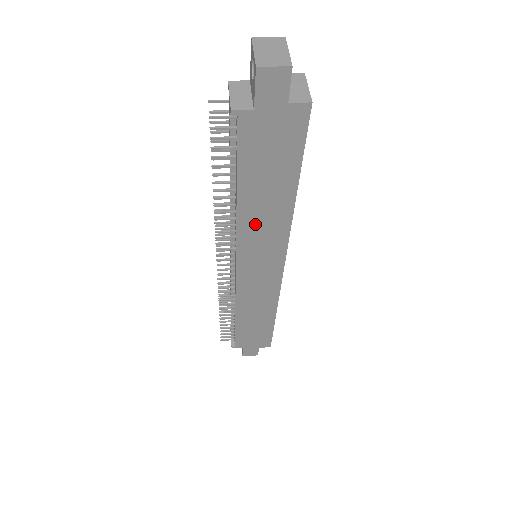
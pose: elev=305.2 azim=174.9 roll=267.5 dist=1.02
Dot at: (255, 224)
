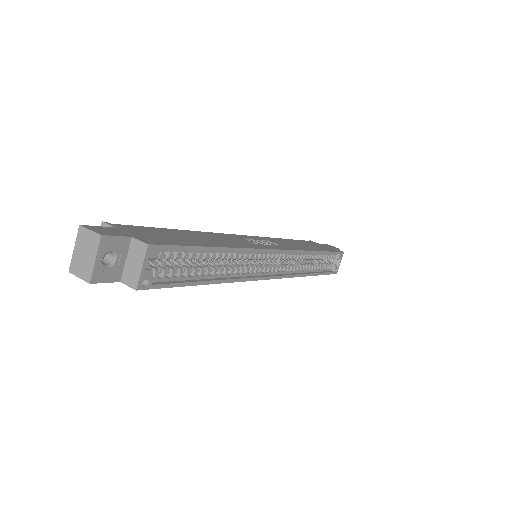
Dot at: occluded
